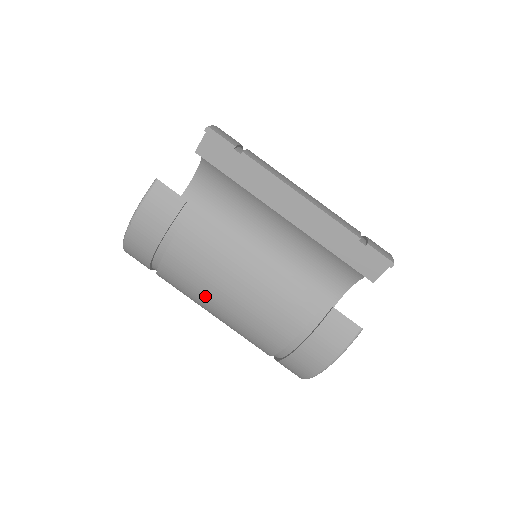
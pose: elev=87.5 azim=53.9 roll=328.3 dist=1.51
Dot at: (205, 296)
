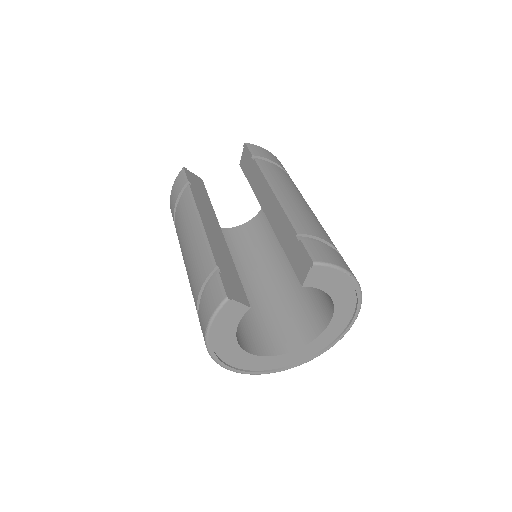
Dot at: occluded
